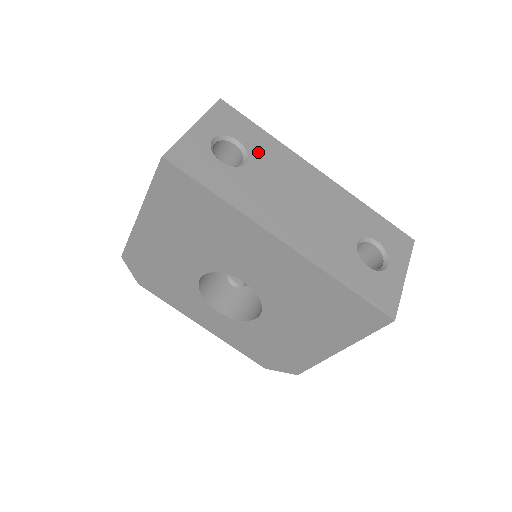
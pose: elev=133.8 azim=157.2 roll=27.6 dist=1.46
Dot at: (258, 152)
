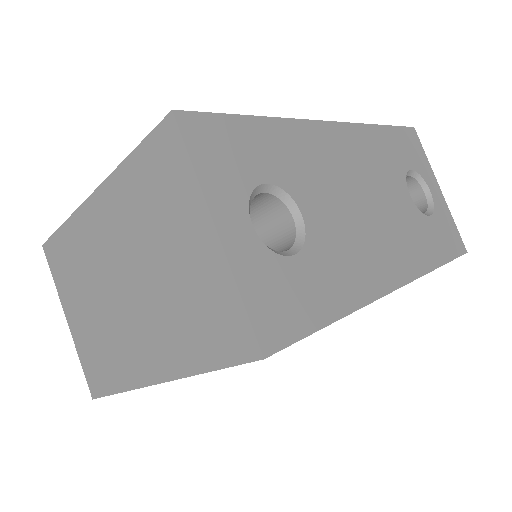
Dot at: (290, 175)
